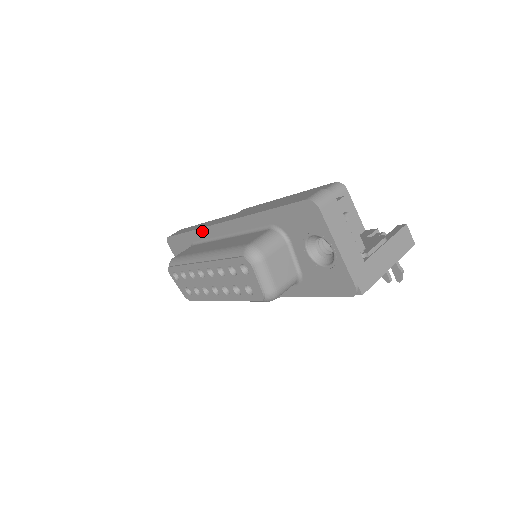
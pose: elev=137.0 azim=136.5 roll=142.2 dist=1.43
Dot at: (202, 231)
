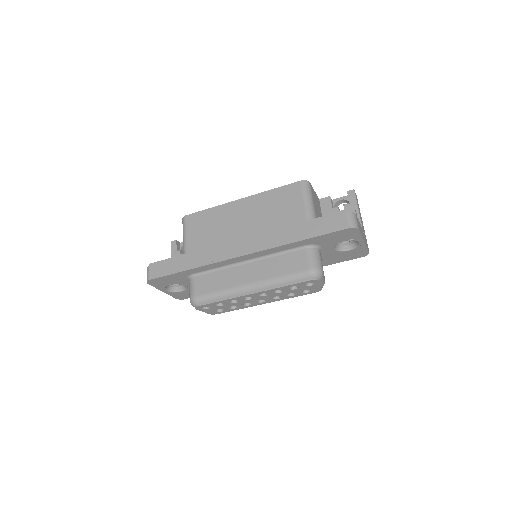
Dot at: (212, 265)
